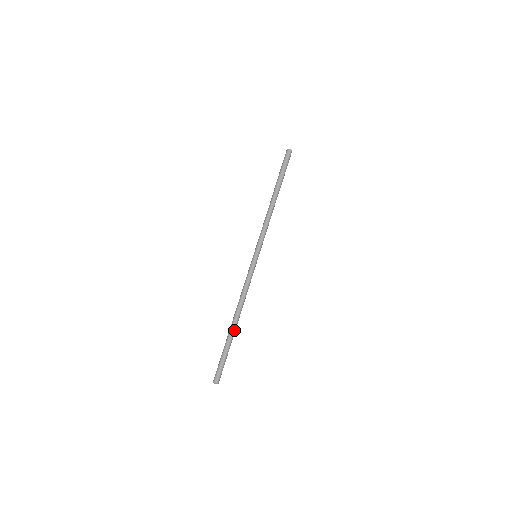
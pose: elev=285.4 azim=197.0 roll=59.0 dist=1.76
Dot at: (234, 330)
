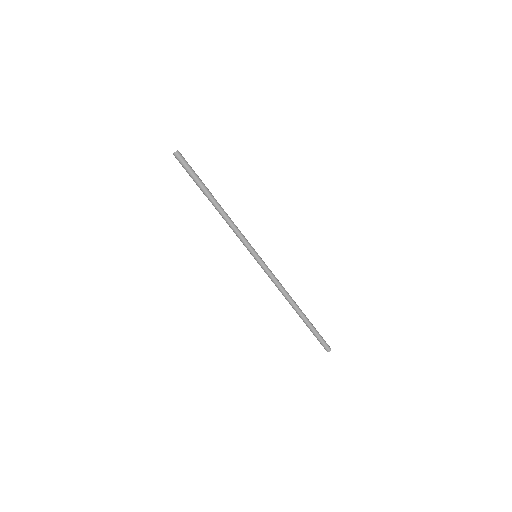
Dot at: (301, 315)
